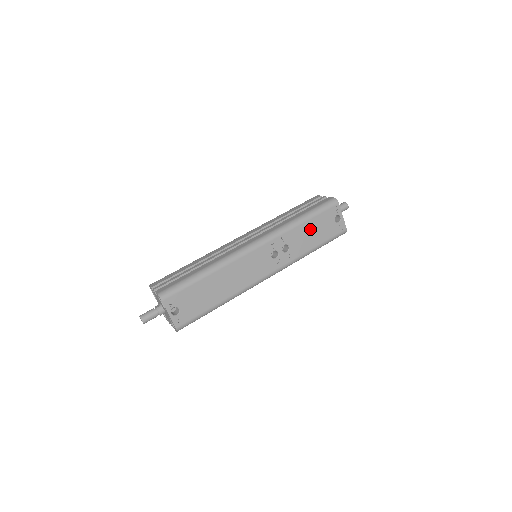
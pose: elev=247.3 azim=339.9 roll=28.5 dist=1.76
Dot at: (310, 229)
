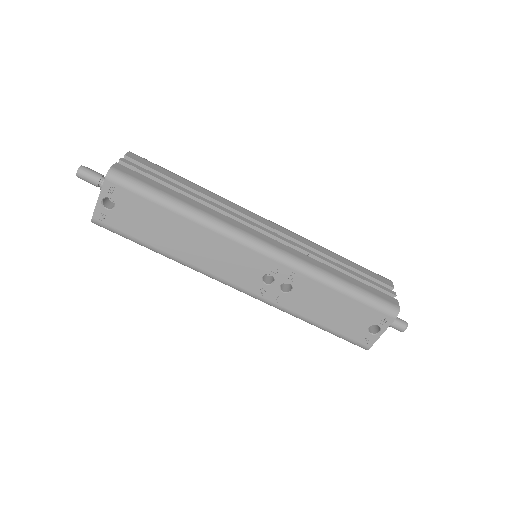
Dot at: (334, 303)
